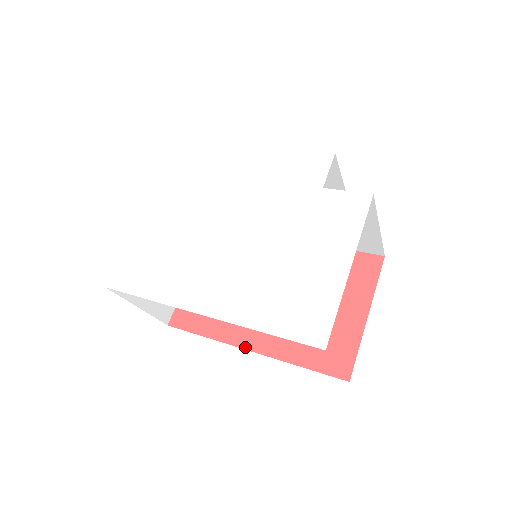
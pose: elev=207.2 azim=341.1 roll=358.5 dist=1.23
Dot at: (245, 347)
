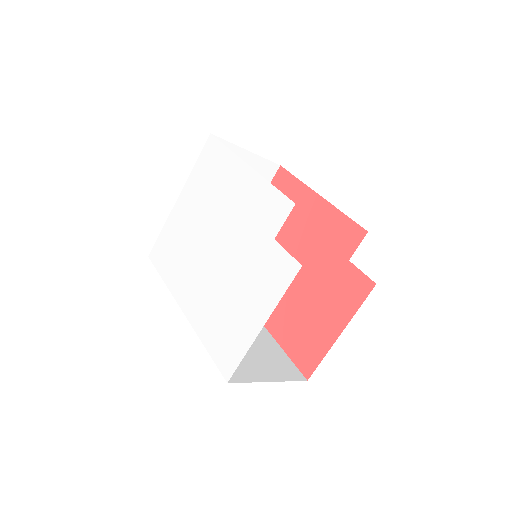
Dot at: occluded
